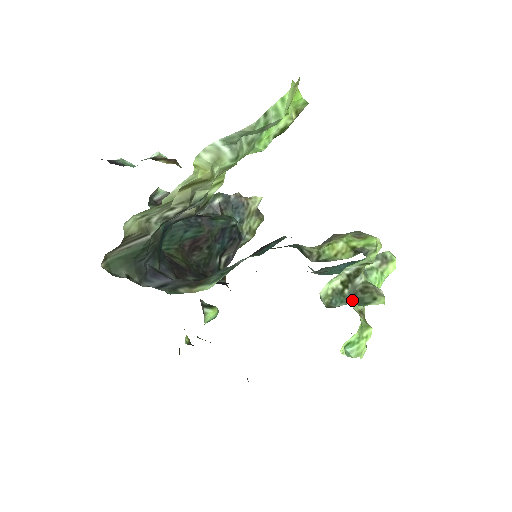
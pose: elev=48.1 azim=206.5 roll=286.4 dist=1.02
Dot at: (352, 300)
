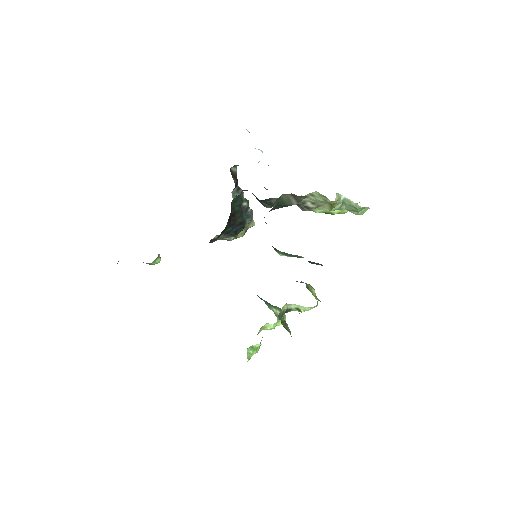
Dot at: occluded
